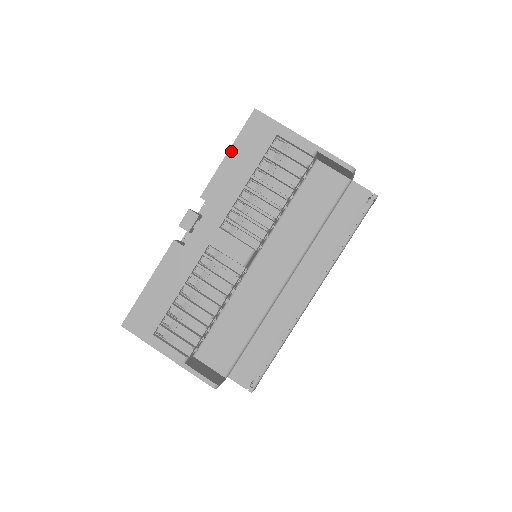
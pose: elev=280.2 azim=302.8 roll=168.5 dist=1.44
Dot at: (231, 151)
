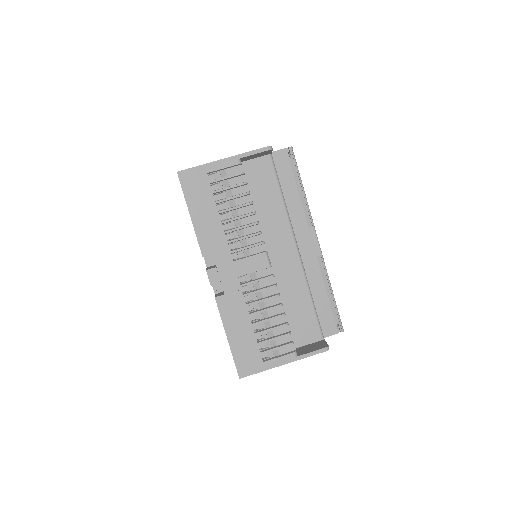
Dot at: (191, 211)
